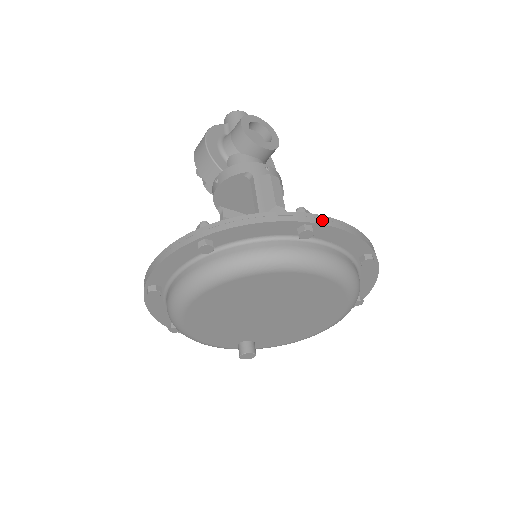
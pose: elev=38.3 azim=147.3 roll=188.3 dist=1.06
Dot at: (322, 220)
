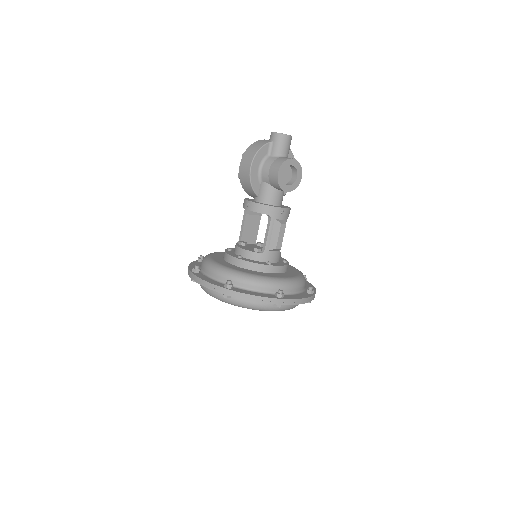
Dot at: (288, 302)
